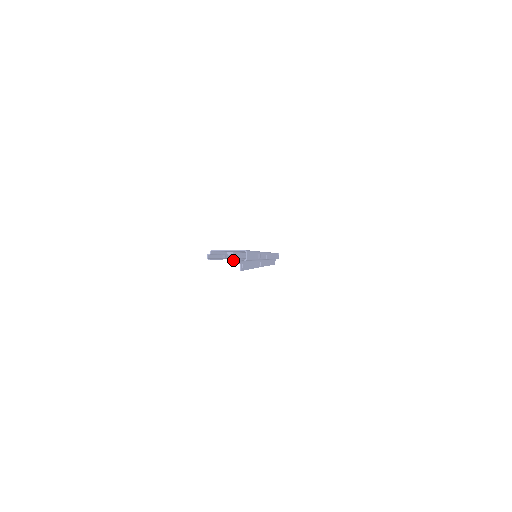
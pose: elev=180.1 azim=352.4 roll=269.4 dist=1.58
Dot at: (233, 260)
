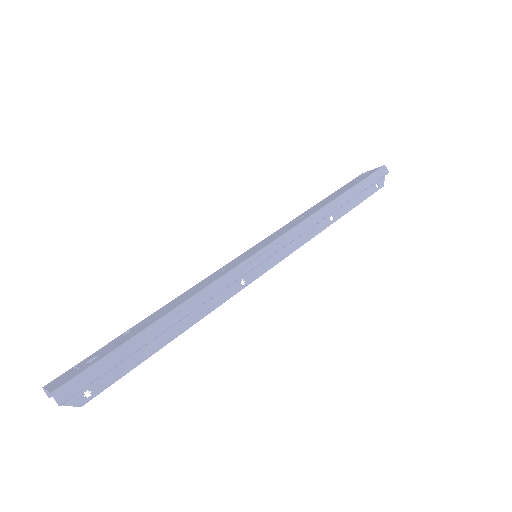
Dot at: occluded
